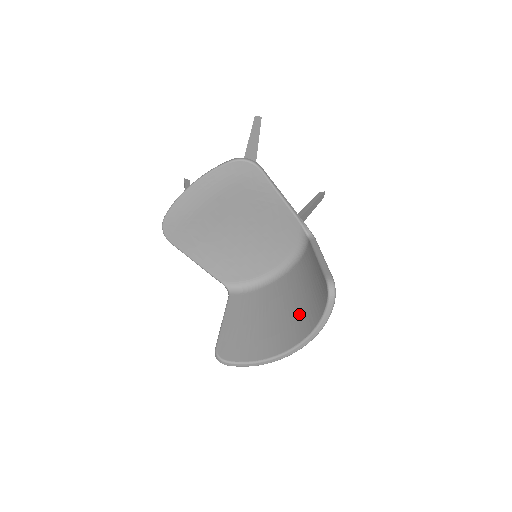
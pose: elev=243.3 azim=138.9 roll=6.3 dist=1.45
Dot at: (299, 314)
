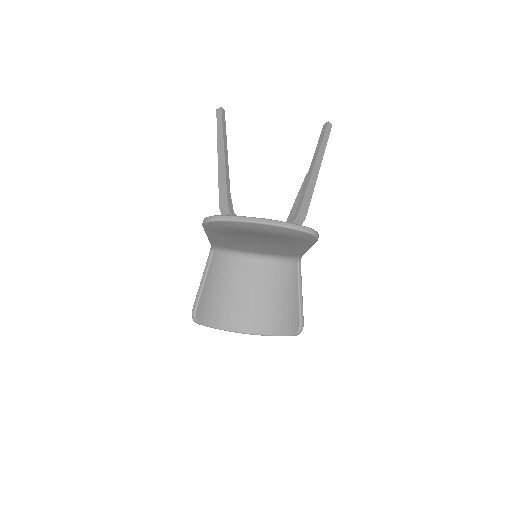
Dot at: (261, 311)
